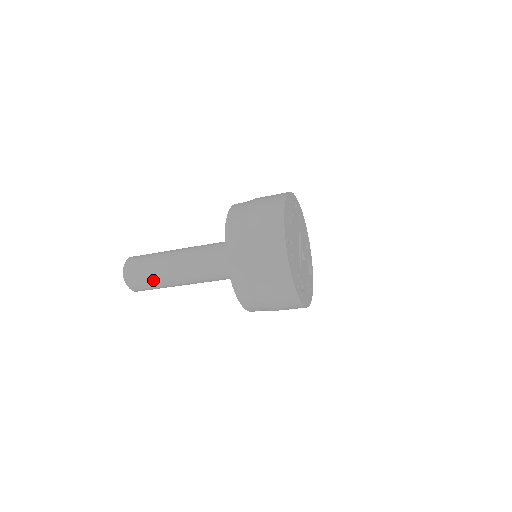
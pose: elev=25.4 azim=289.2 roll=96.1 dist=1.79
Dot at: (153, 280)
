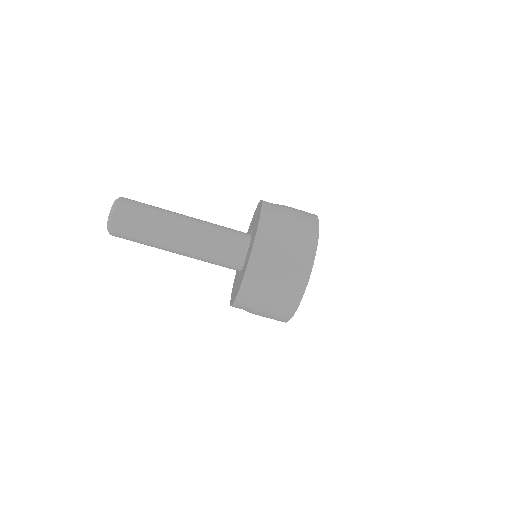
Dot at: (143, 236)
